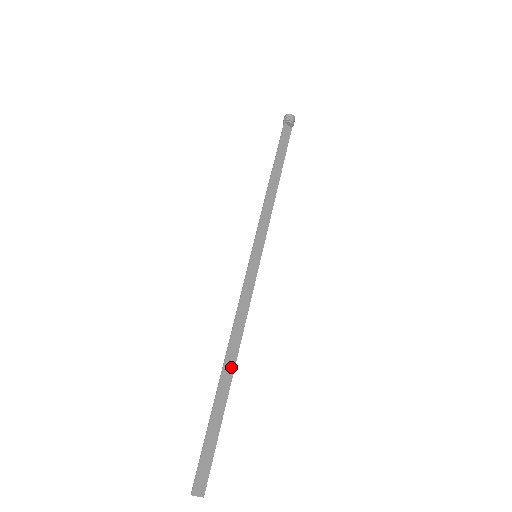
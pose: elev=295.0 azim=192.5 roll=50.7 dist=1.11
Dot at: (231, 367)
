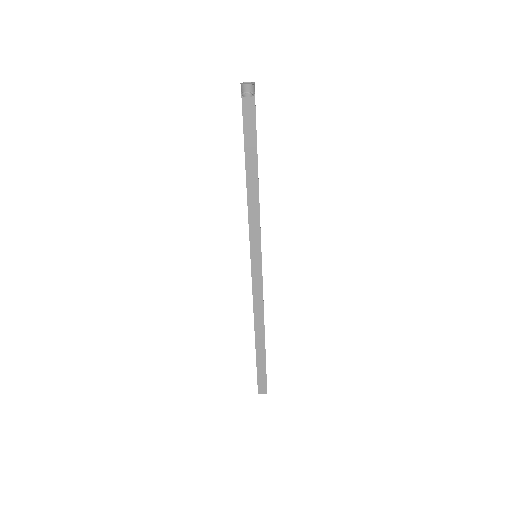
Dot at: (262, 334)
